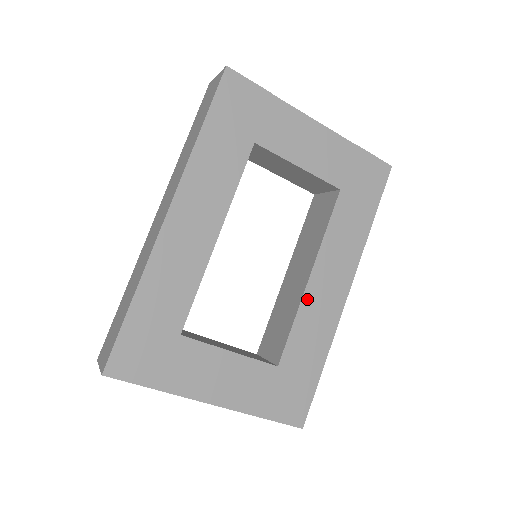
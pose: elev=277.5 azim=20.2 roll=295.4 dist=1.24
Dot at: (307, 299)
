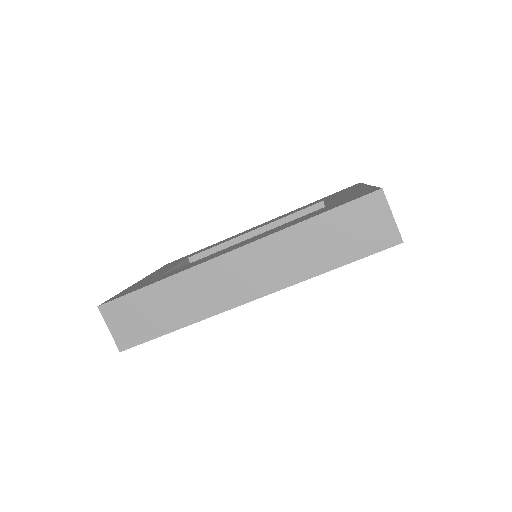
Dot at: occluded
